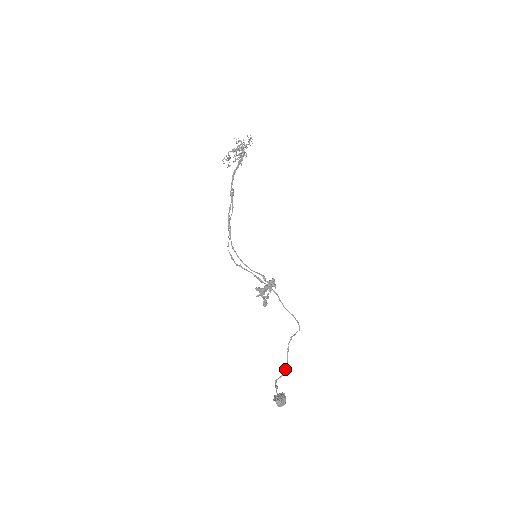
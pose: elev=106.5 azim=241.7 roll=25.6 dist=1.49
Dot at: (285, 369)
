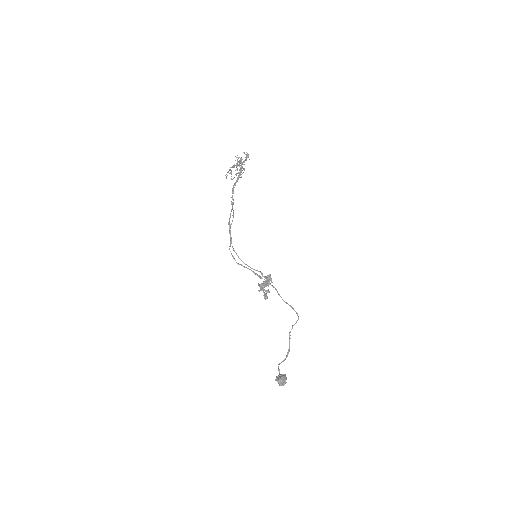
Dot at: (287, 354)
